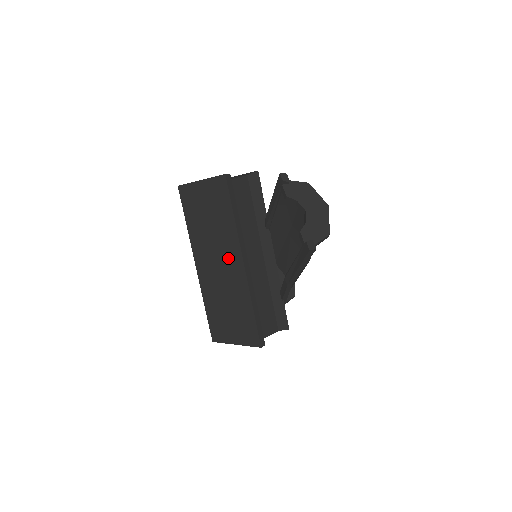
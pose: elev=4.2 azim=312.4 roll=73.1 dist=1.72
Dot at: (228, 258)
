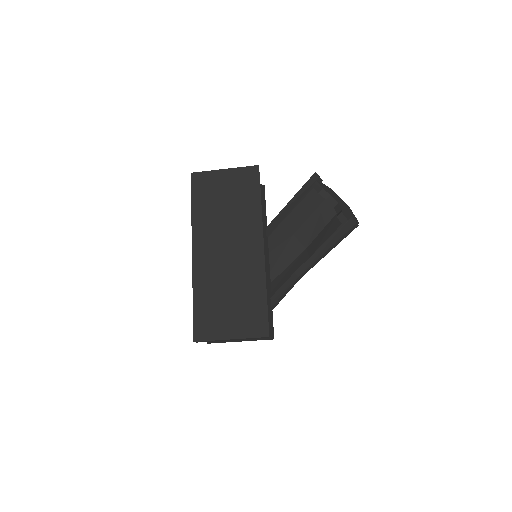
Dot at: (244, 242)
